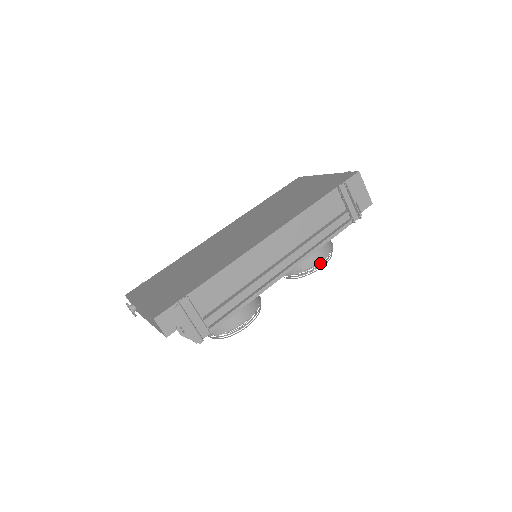
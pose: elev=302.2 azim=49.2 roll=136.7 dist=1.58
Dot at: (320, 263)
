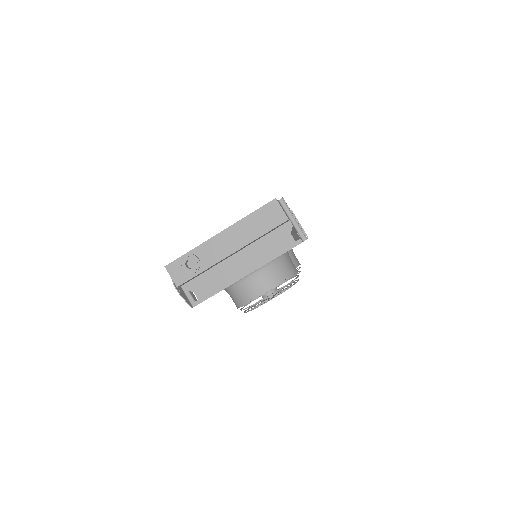
Dot at: occluded
